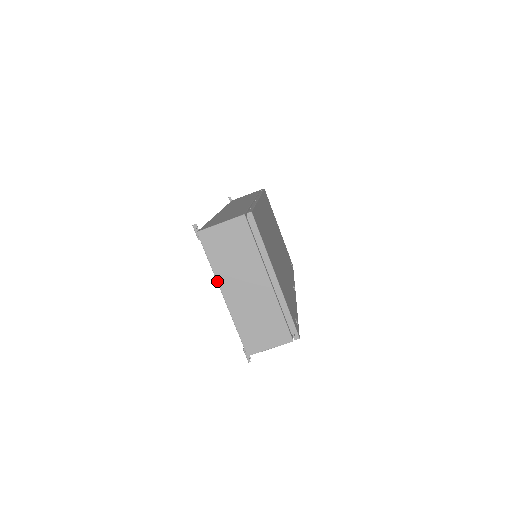
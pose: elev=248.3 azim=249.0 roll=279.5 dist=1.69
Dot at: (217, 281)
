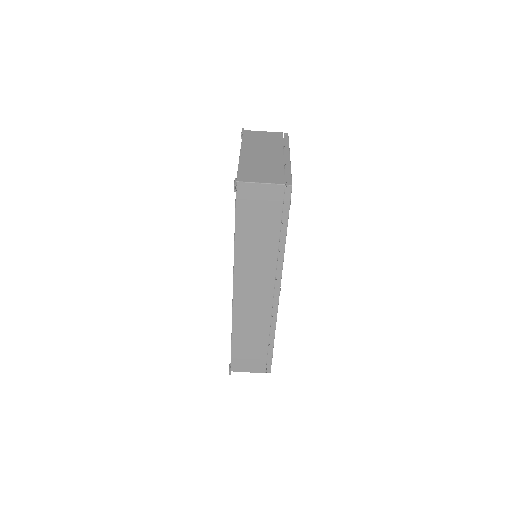
Dot at: (241, 147)
